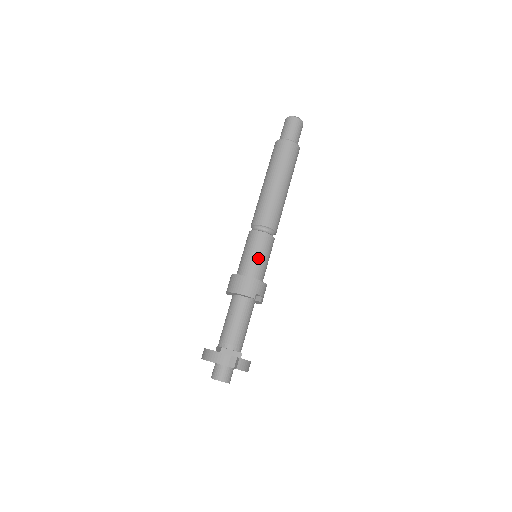
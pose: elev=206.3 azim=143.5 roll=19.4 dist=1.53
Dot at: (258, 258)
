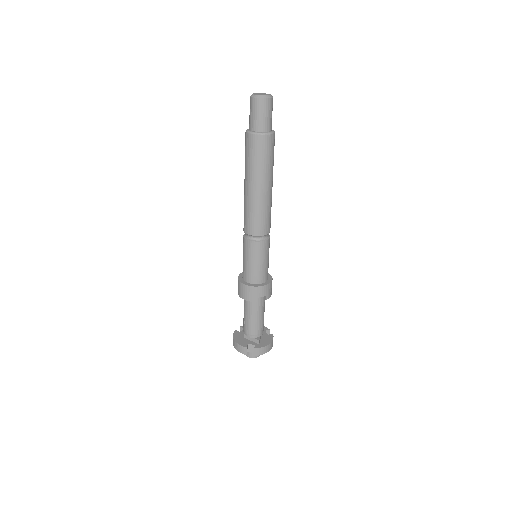
Dot at: (252, 266)
